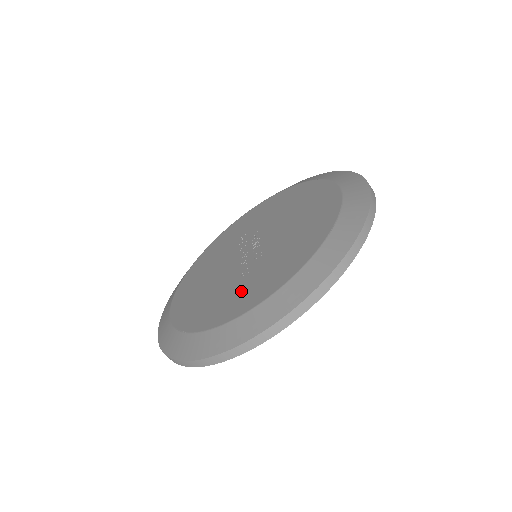
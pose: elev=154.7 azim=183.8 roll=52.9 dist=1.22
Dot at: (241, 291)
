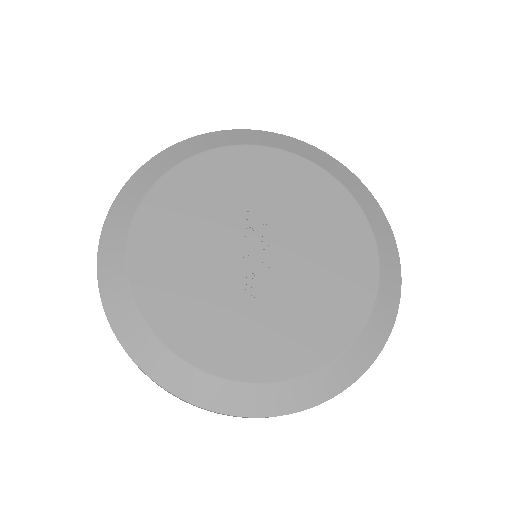
Dot at: (241, 334)
